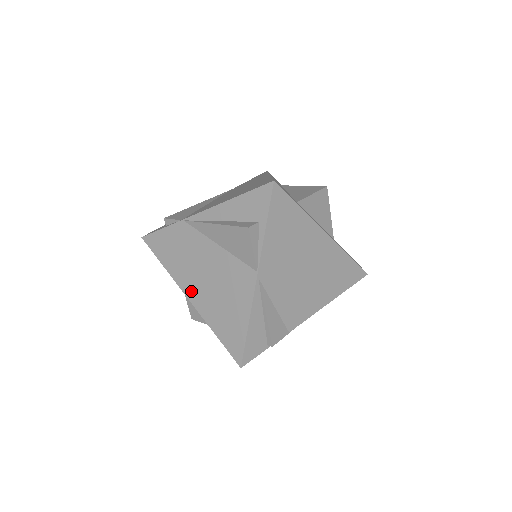
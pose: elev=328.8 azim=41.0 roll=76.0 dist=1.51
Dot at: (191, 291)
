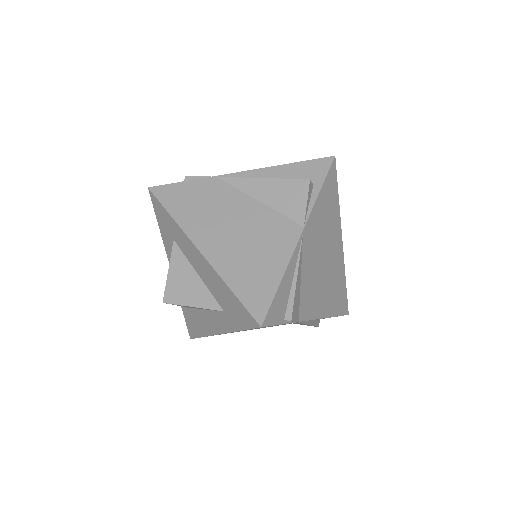
Dot at: (206, 242)
